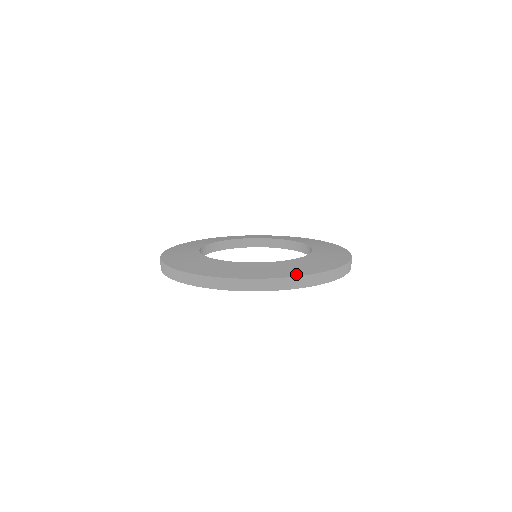
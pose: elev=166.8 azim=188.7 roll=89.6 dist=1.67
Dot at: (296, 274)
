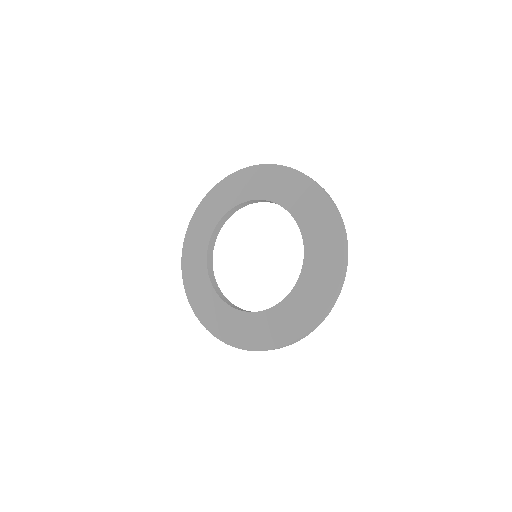
Dot at: (321, 311)
